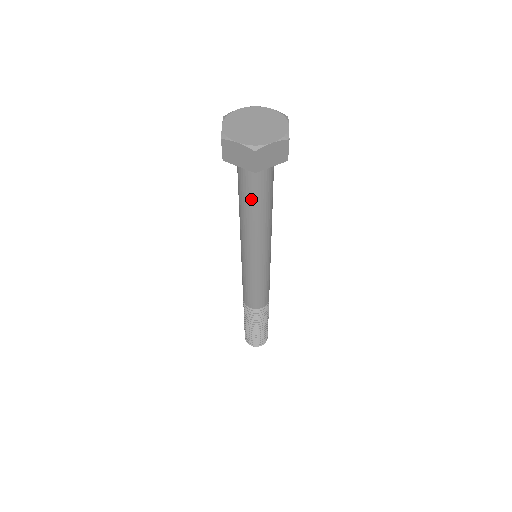
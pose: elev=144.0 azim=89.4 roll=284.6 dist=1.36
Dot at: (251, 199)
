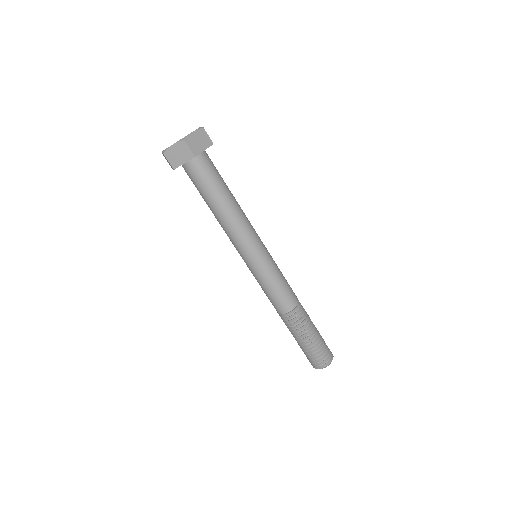
Dot at: (202, 196)
